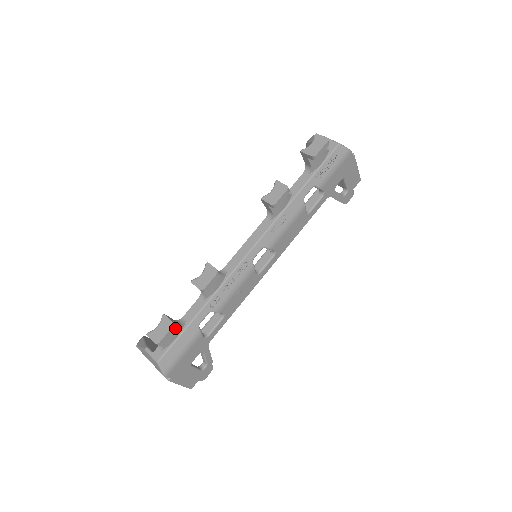
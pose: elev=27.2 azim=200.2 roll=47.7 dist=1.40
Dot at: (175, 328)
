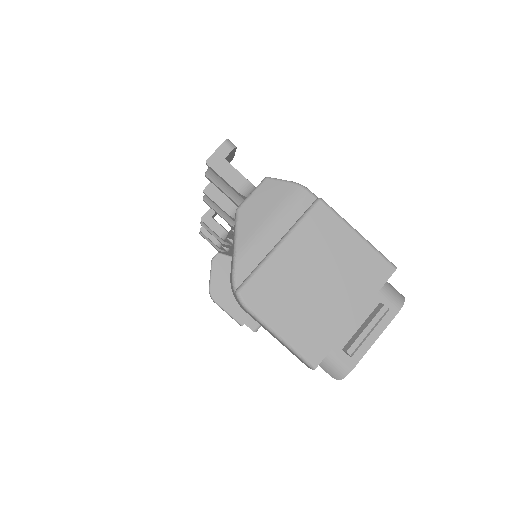
Dot at: (232, 157)
